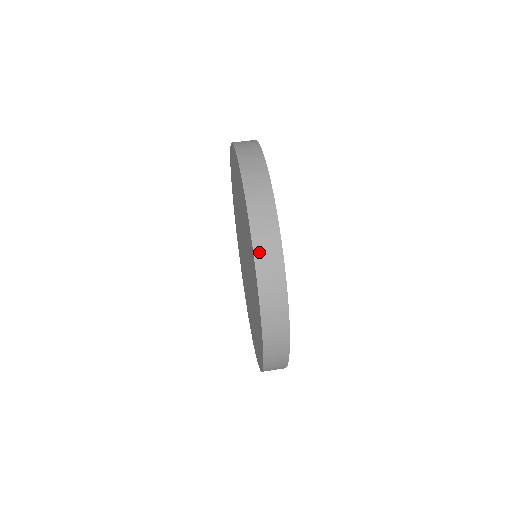
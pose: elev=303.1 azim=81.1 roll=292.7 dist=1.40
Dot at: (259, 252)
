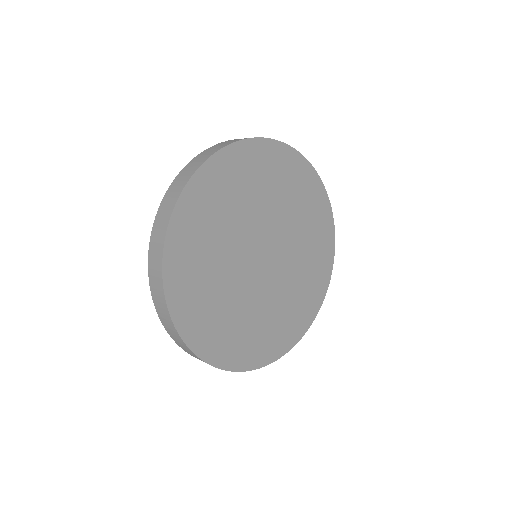
Dot at: (200, 156)
